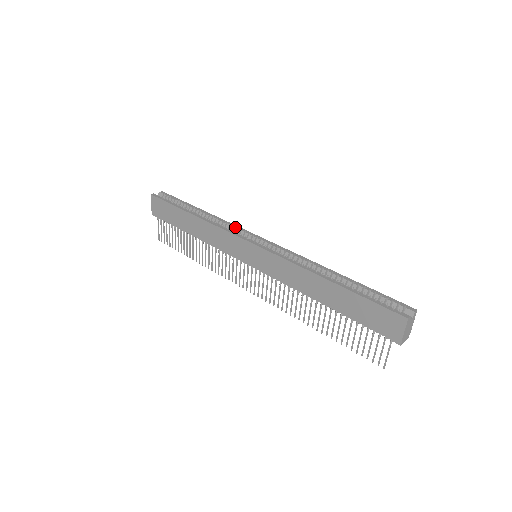
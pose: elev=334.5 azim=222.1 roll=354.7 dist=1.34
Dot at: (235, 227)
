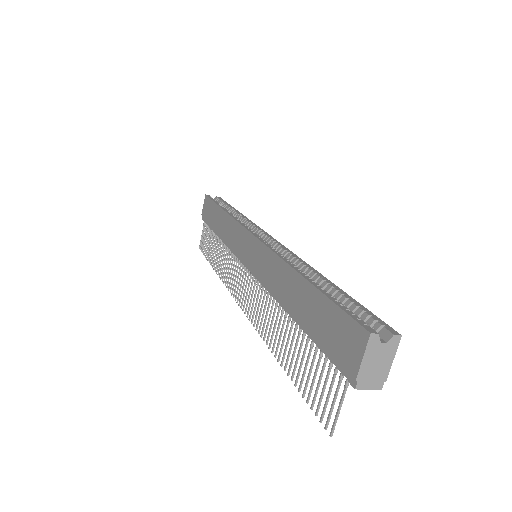
Dot at: (253, 224)
